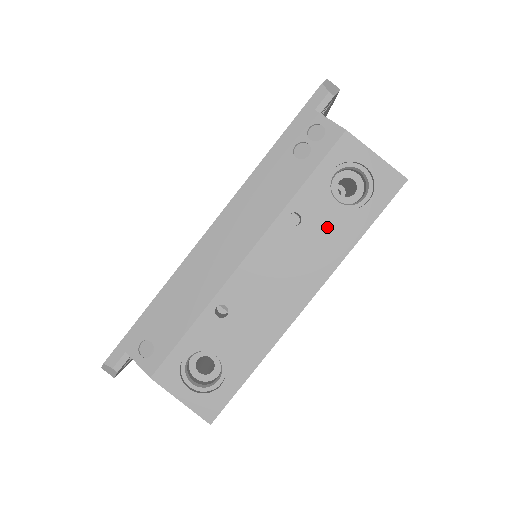
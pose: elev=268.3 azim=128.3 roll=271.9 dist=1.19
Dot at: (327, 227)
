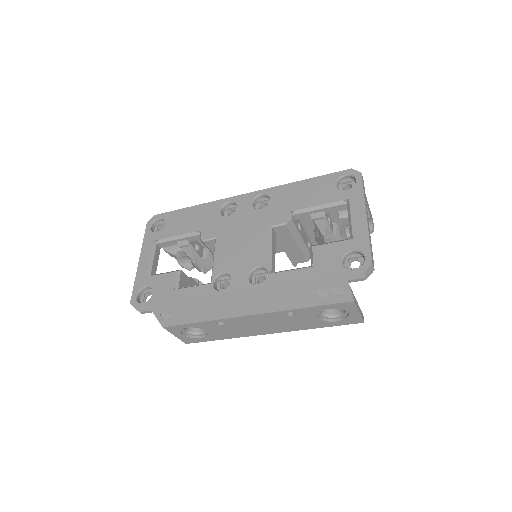
Dot at: (305, 321)
